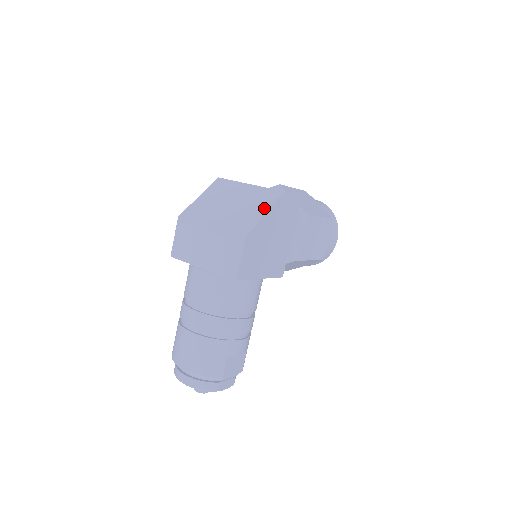
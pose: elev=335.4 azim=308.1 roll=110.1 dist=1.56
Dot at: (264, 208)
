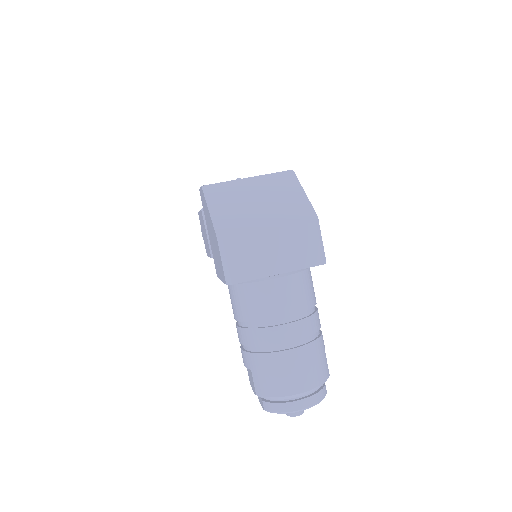
Dot at: (296, 189)
